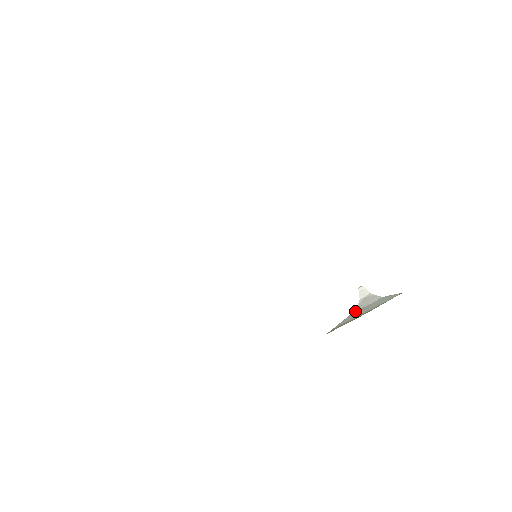
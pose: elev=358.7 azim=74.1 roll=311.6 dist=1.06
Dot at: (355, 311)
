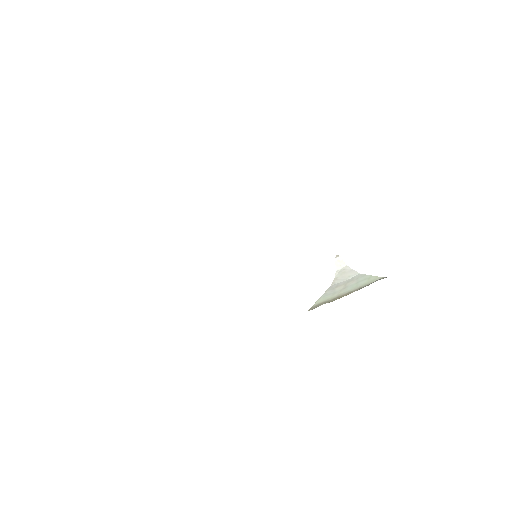
Dot at: (333, 285)
